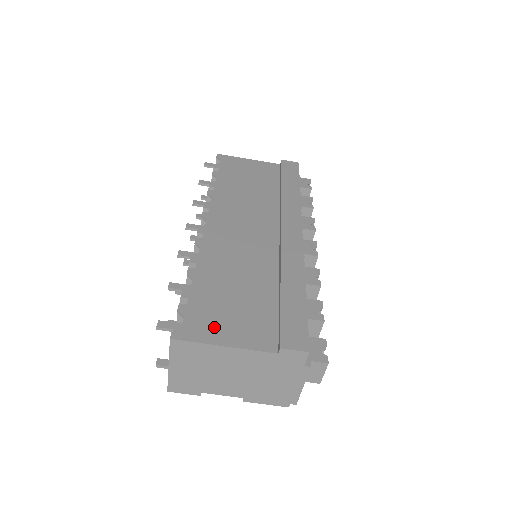
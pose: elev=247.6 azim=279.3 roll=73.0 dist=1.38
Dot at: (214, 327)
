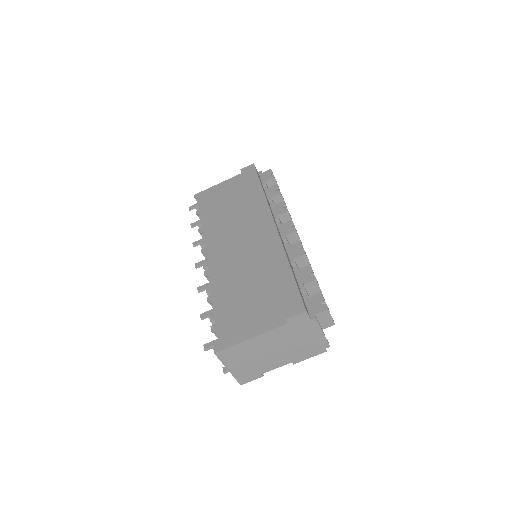
Dot at: (239, 329)
